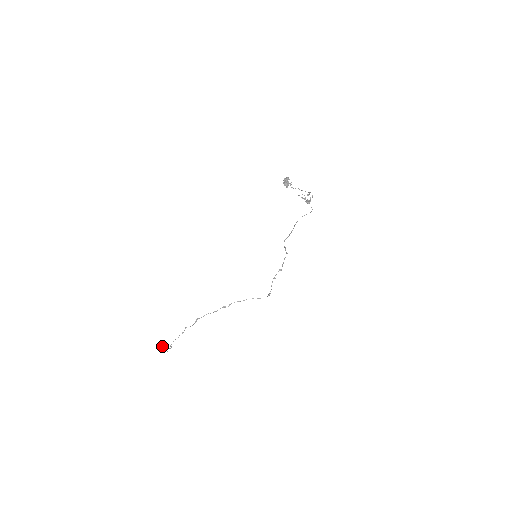
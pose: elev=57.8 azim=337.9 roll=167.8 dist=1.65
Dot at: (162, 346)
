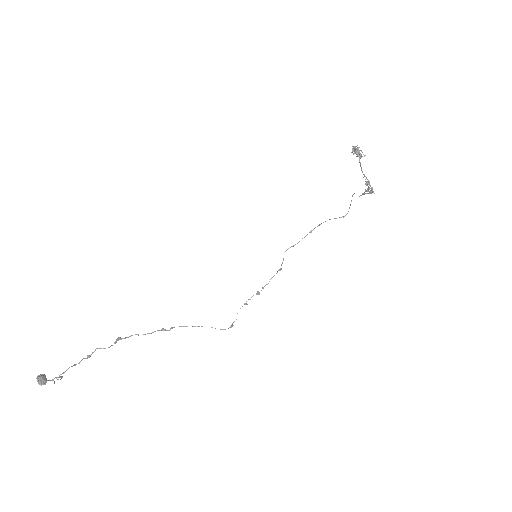
Dot at: occluded
